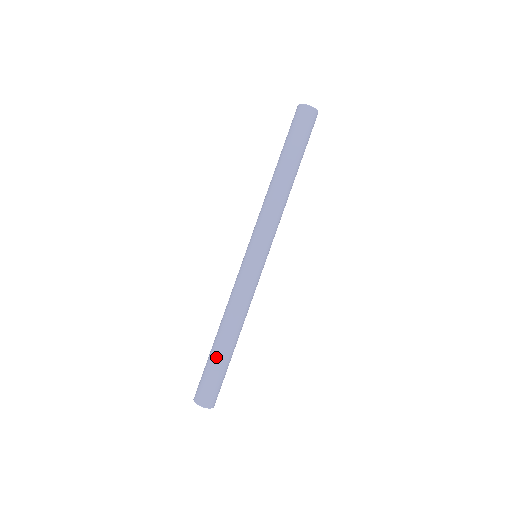
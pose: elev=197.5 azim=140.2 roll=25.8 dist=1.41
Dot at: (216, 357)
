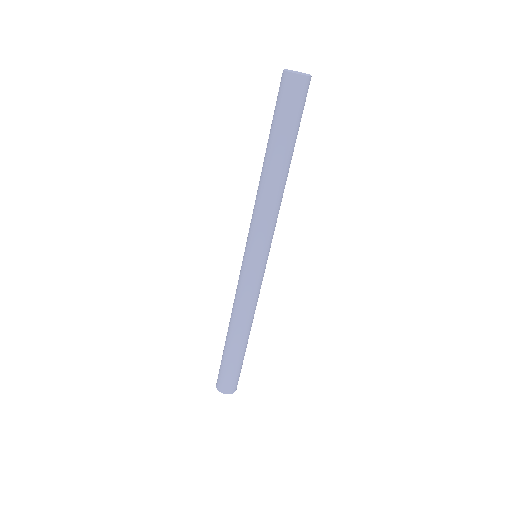
Dot at: (235, 356)
